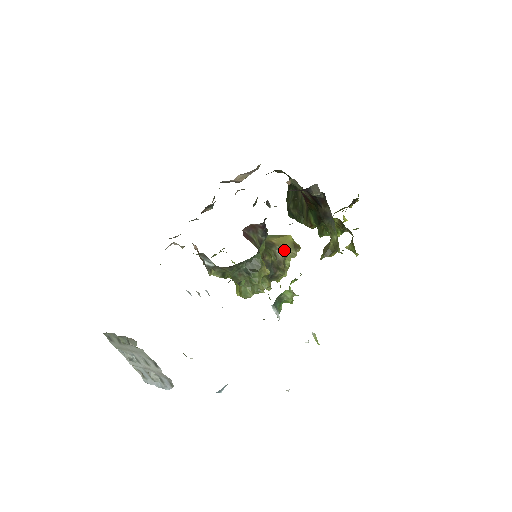
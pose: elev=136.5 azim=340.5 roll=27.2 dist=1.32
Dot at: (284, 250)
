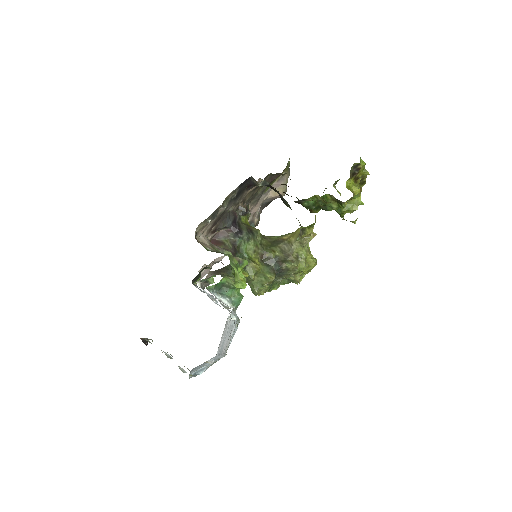
Dot at: (291, 243)
